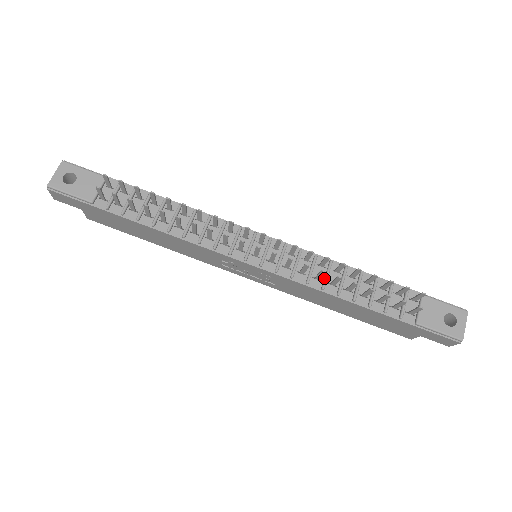
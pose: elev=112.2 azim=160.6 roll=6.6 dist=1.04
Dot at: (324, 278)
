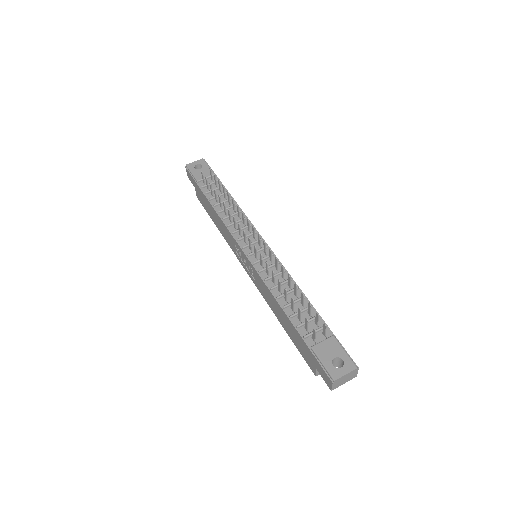
Dot at: (277, 284)
